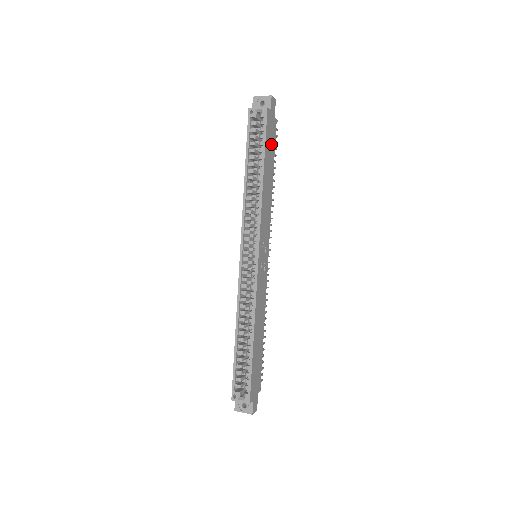
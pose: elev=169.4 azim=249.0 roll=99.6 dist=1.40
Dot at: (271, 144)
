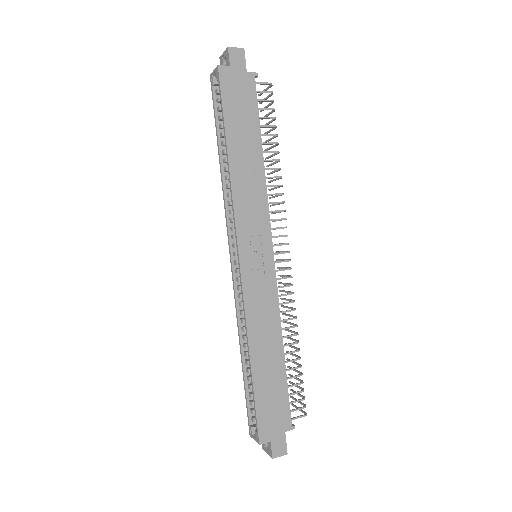
Dot at: (244, 109)
